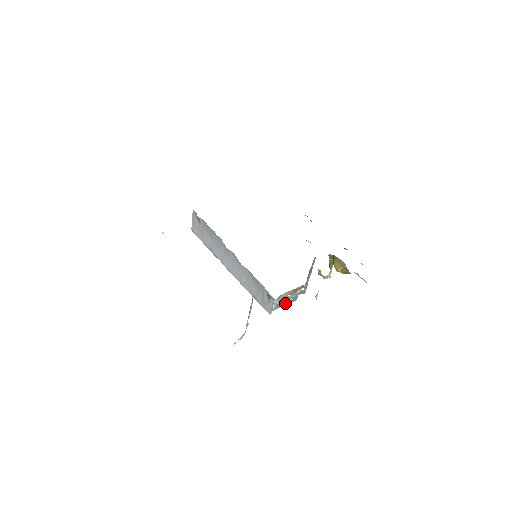
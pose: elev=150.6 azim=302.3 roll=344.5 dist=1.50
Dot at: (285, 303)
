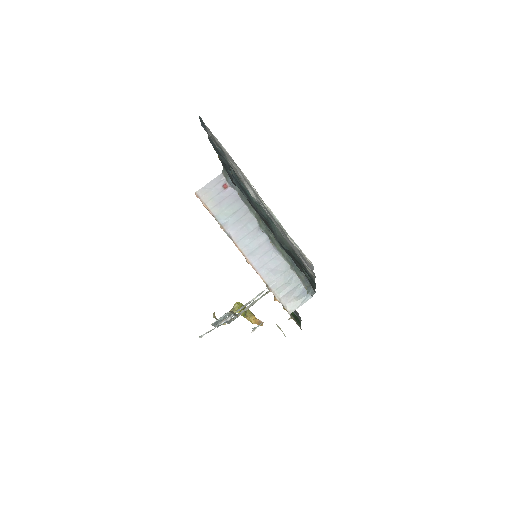
Dot at: (217, 324)
